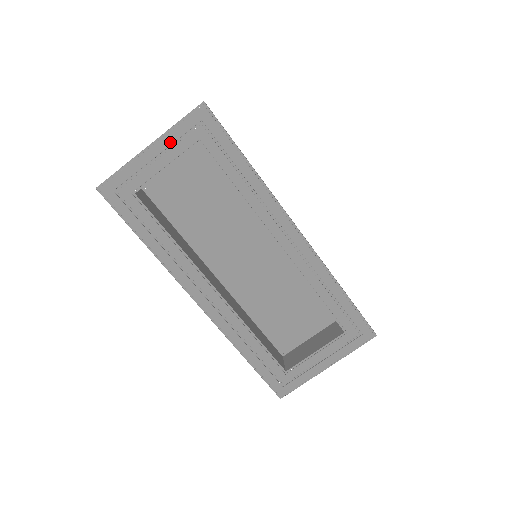
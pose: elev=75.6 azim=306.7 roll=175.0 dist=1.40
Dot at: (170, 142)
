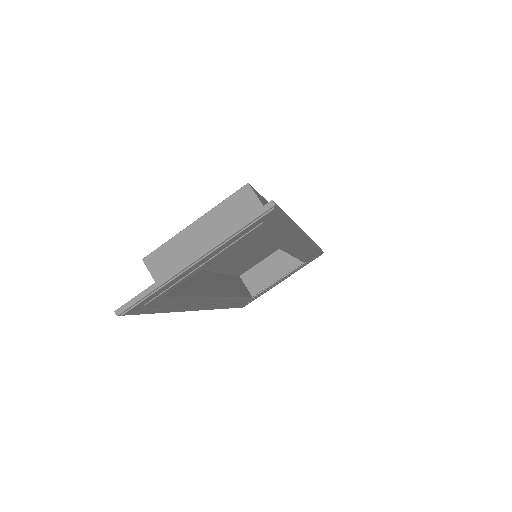
Dot at: (221, 250)
